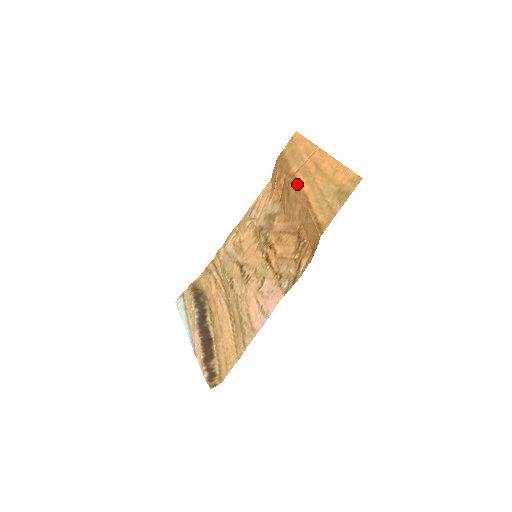
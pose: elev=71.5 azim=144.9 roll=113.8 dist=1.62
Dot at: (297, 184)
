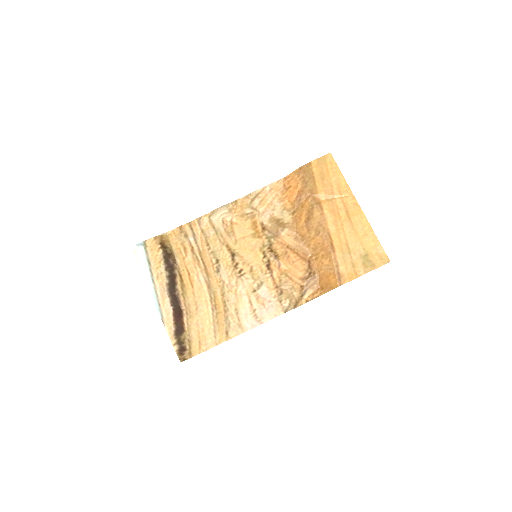
Dot at: (323, 216)
